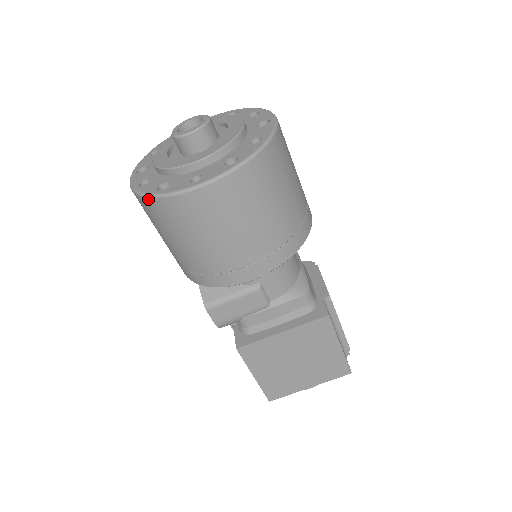
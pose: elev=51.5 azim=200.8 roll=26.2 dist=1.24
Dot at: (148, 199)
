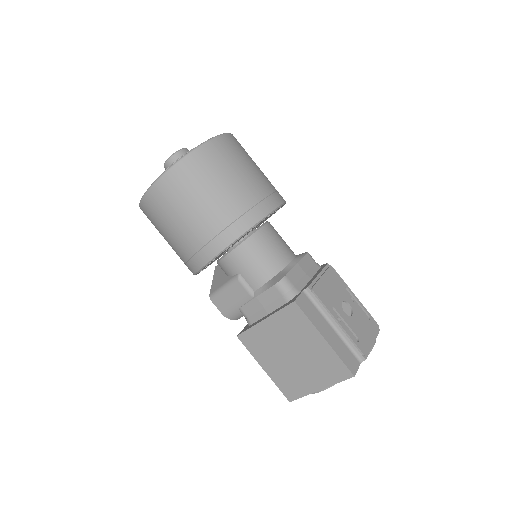
Dot at: occluded
